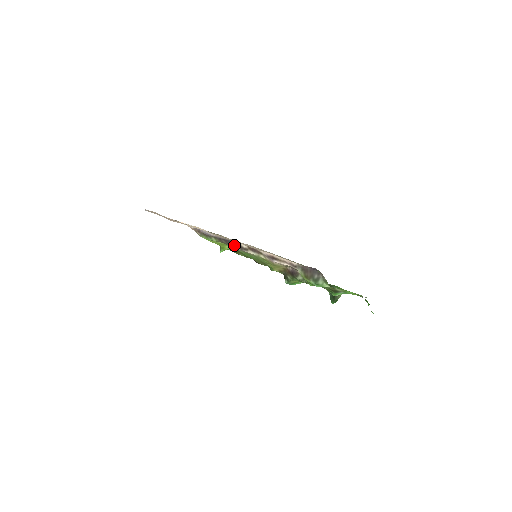
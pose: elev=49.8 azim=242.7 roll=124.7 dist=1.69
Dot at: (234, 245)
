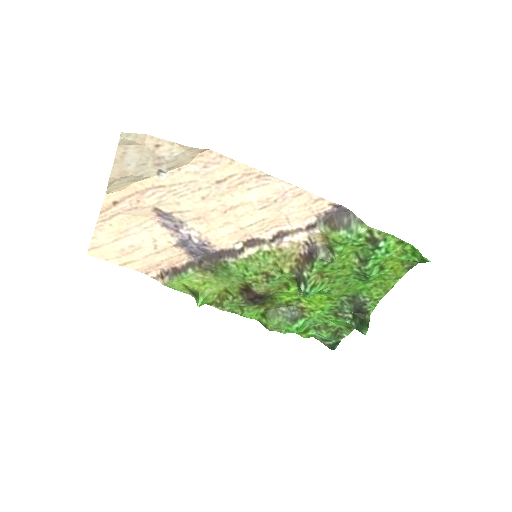
Dot at: (223, 256)
